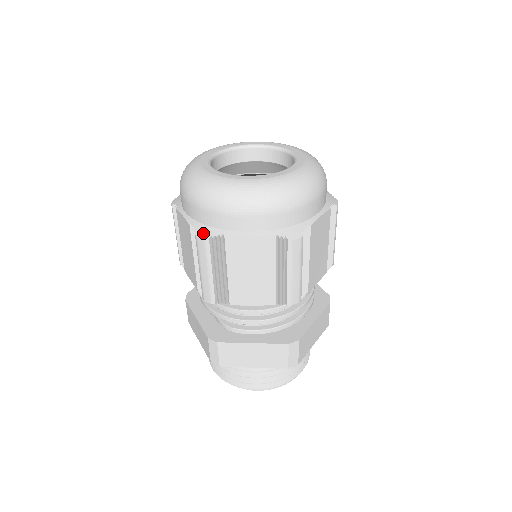
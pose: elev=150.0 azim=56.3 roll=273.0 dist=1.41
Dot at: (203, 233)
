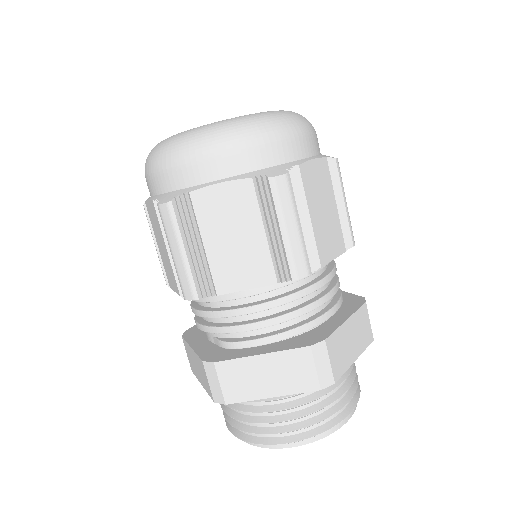
Dot at: (165, 199)
